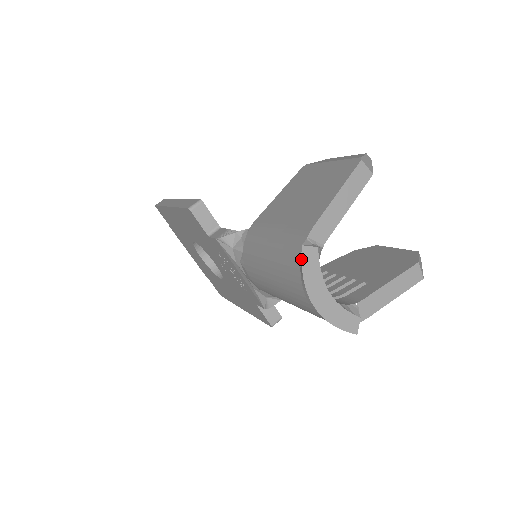
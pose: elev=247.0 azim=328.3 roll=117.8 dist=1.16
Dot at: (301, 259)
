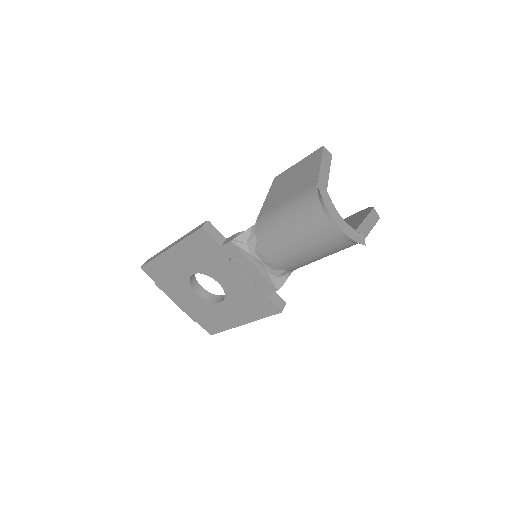
Dot at: (321, 197)
